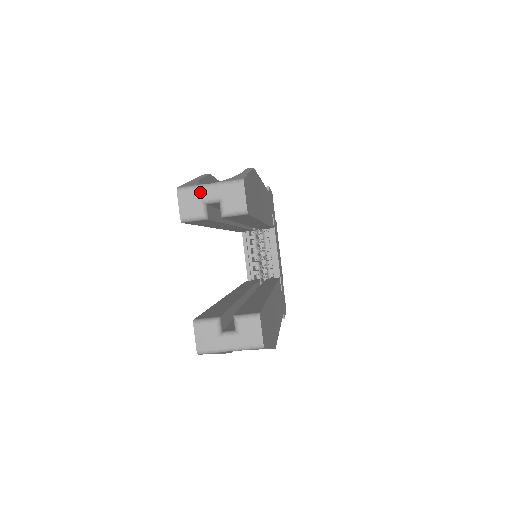
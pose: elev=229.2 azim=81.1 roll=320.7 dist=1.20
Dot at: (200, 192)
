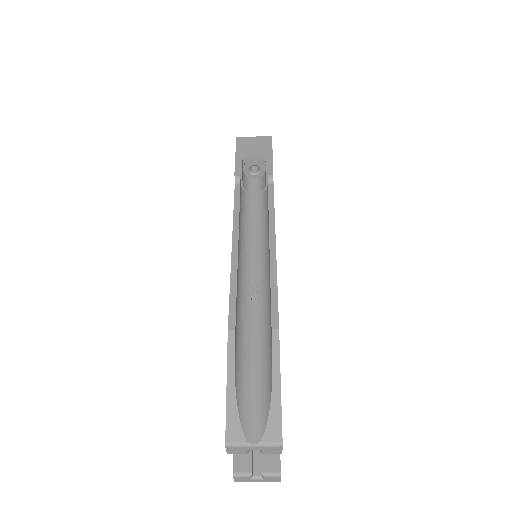
Dot at: (245, 448)
